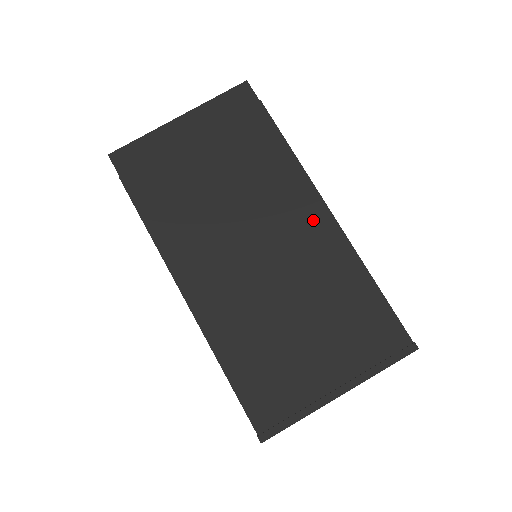
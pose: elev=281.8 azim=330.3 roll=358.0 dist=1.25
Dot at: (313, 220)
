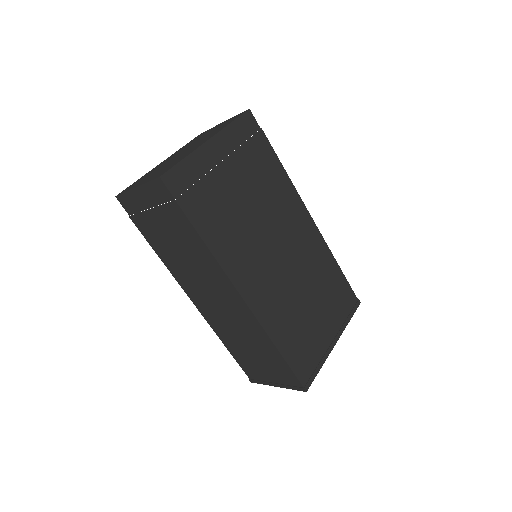
Dot at: (305, 227)
